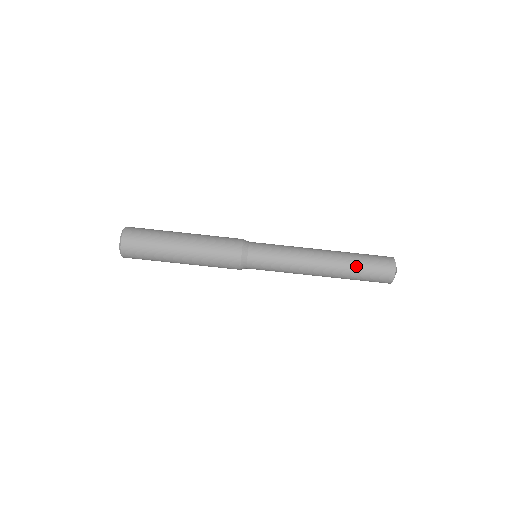
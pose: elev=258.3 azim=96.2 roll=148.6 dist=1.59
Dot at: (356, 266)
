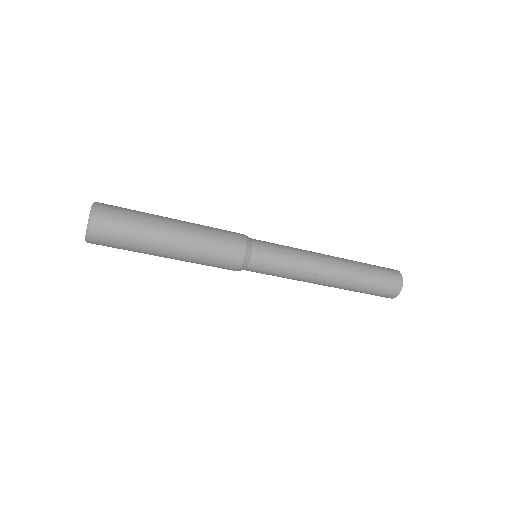
Dot at: (362, 286)
